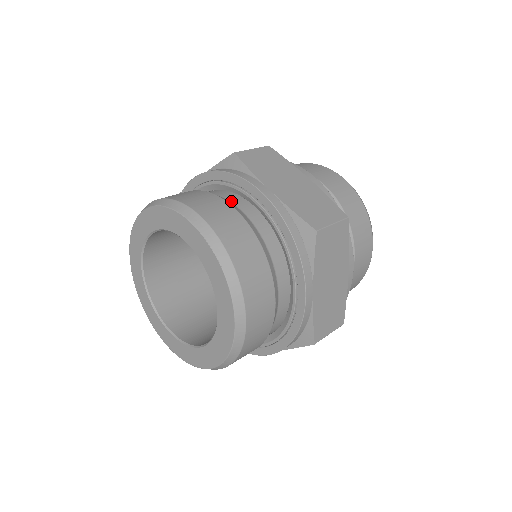
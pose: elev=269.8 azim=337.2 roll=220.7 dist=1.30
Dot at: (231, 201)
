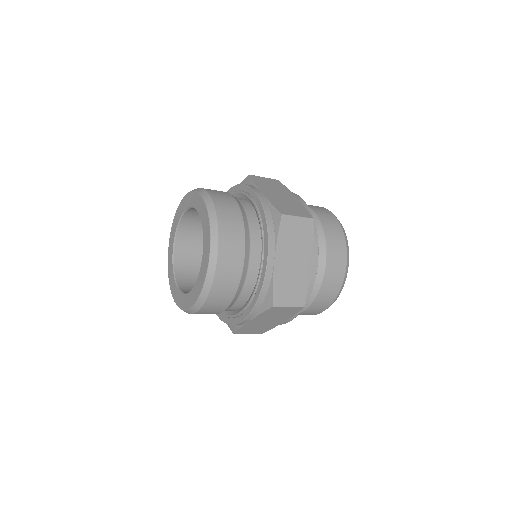
Dot at: (251, 242)
